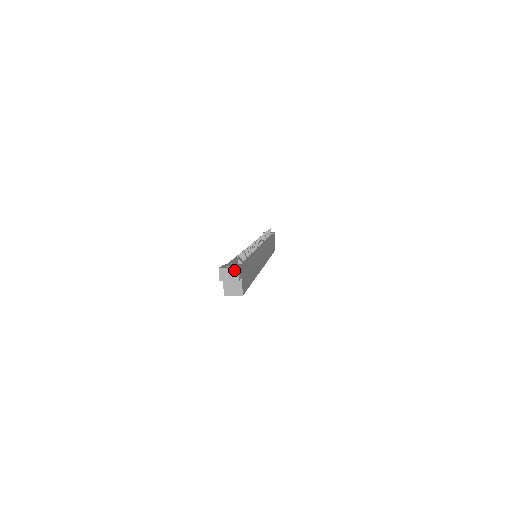
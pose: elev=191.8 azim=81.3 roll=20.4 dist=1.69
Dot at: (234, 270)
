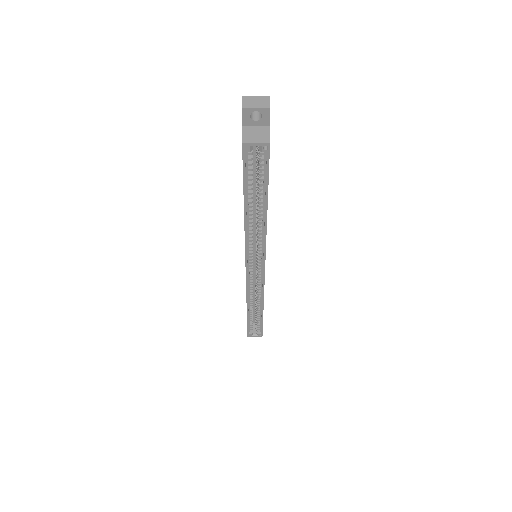
Dot at: (264, 98)
